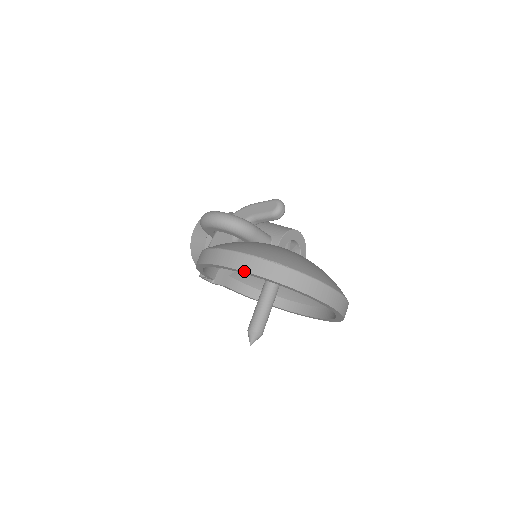
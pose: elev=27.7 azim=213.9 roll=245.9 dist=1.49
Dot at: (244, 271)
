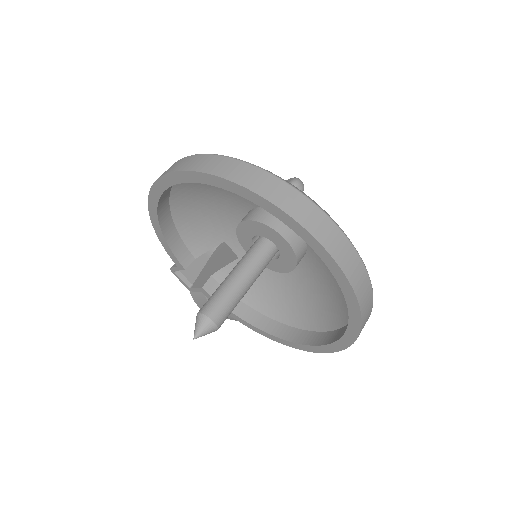
Dot at: (187, 170)
